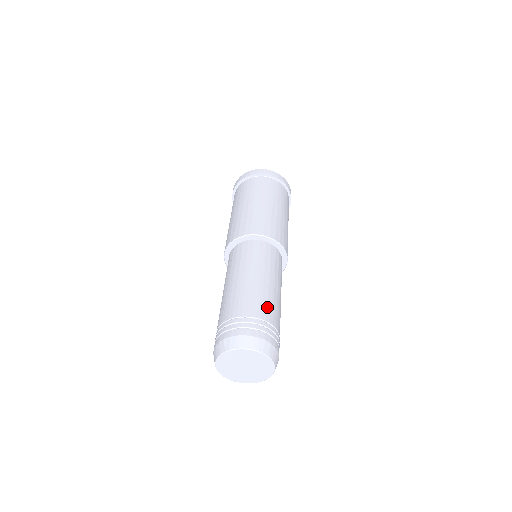
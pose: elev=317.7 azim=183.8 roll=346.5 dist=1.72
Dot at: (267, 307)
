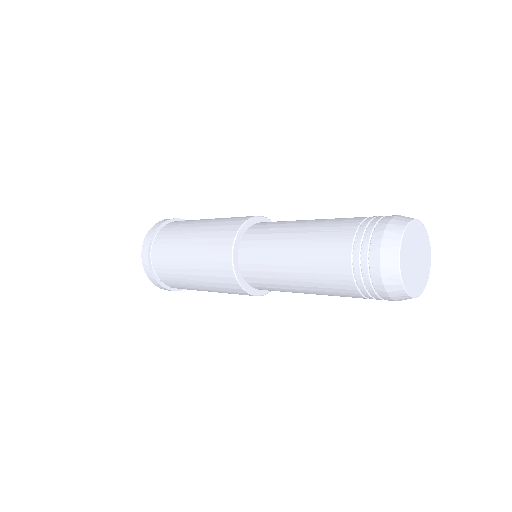
Dot at: occluded
